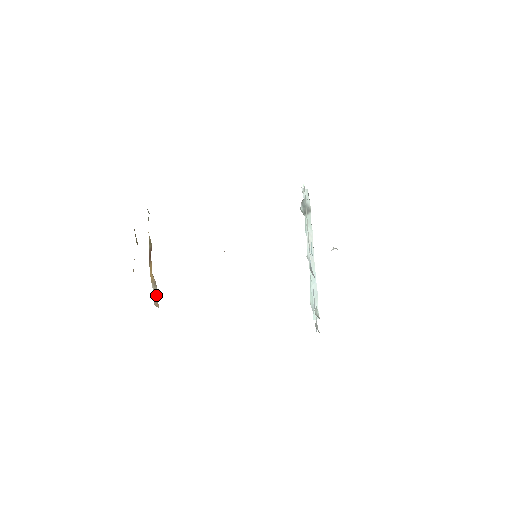
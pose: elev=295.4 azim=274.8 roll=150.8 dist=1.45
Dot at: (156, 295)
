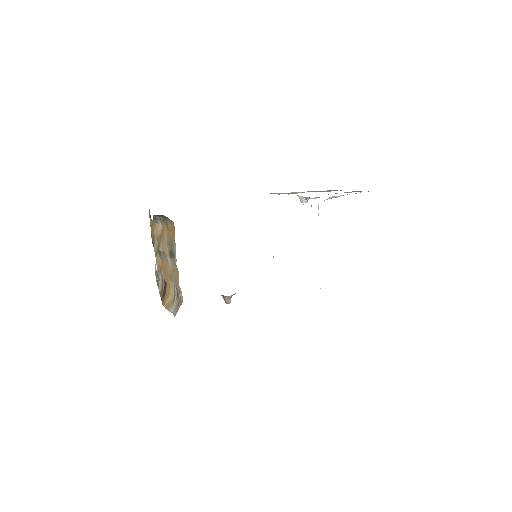
Dot at: (176, 305)
